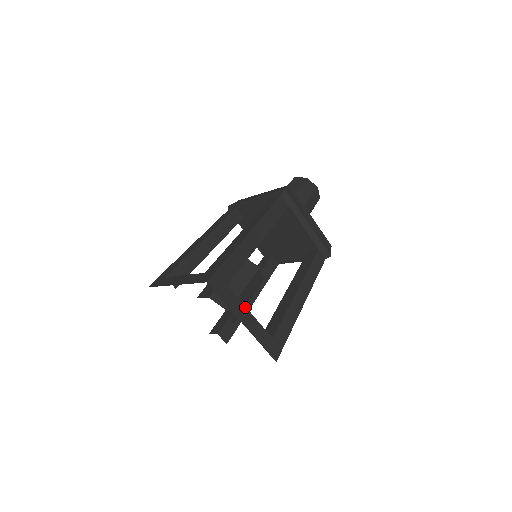
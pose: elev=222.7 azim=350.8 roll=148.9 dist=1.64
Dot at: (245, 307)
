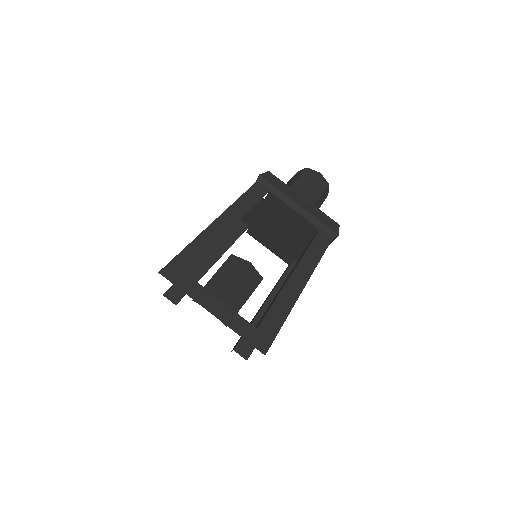
Dot at: (213, 295)
